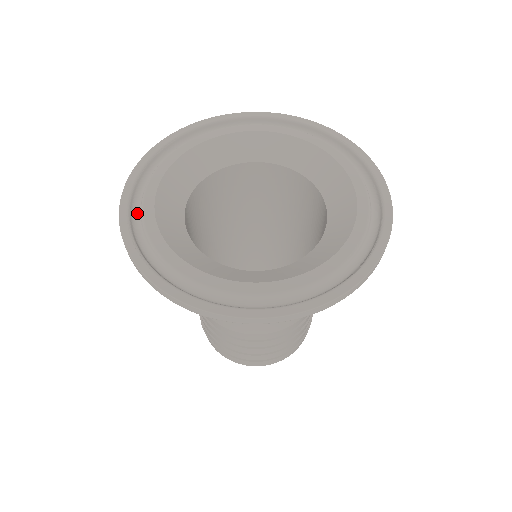
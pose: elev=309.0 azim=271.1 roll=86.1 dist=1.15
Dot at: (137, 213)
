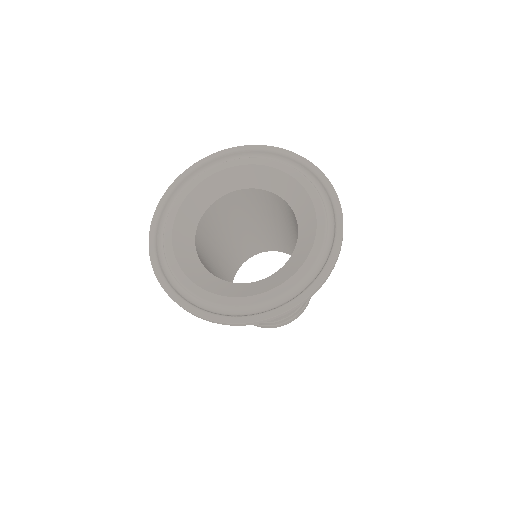
Dot at: (186, 185)
